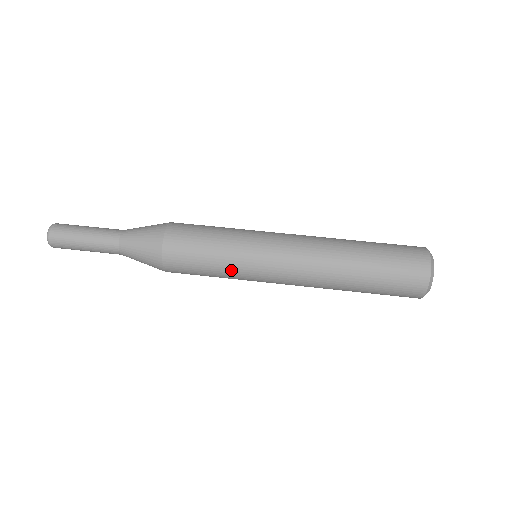
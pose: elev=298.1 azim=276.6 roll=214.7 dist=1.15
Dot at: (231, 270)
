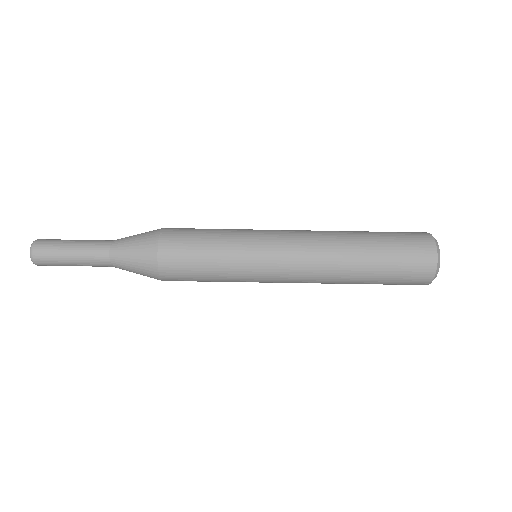
Dot at: occluded
